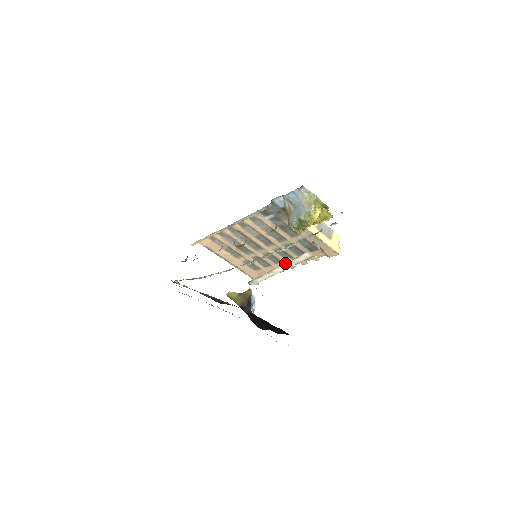
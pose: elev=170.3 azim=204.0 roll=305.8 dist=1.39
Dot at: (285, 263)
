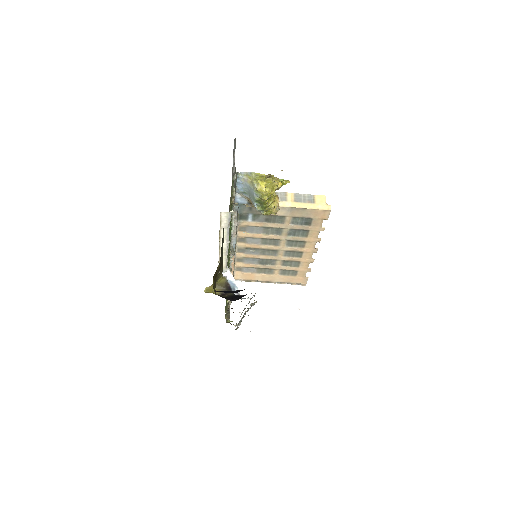
Dot at: (219, 234)
